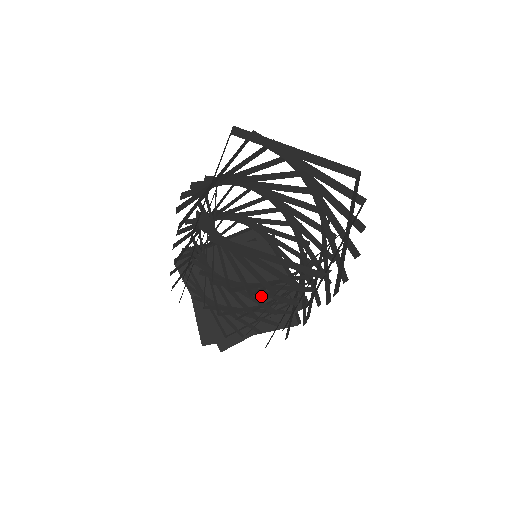
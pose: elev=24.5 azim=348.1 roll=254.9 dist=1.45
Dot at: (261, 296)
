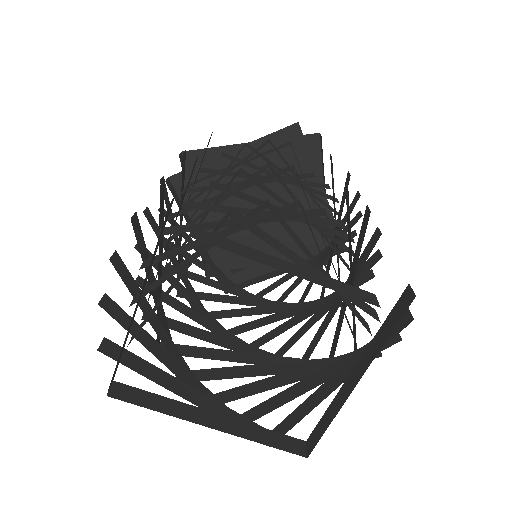
Dot at: occluded
